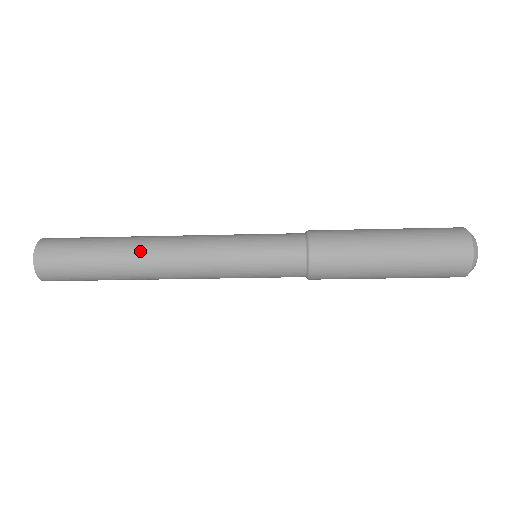
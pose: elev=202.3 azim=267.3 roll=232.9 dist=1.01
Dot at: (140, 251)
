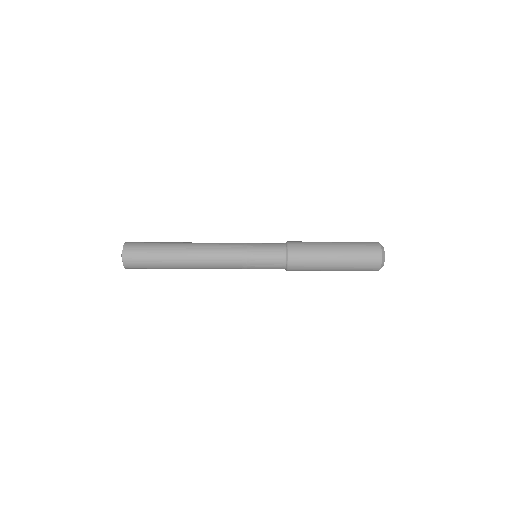
Dot at: (187, 251)
